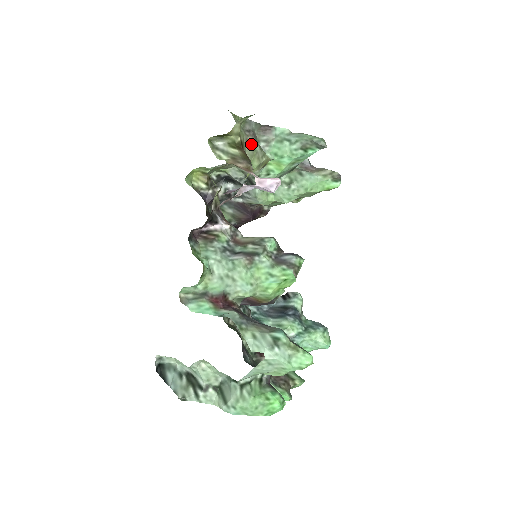
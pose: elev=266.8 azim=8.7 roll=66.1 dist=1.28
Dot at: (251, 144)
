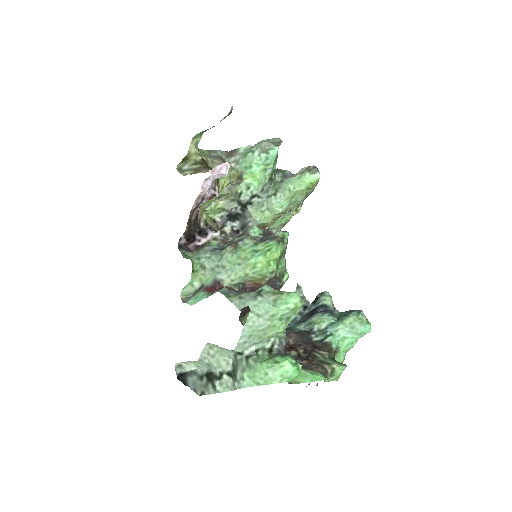
Dot at: (218, 164)
